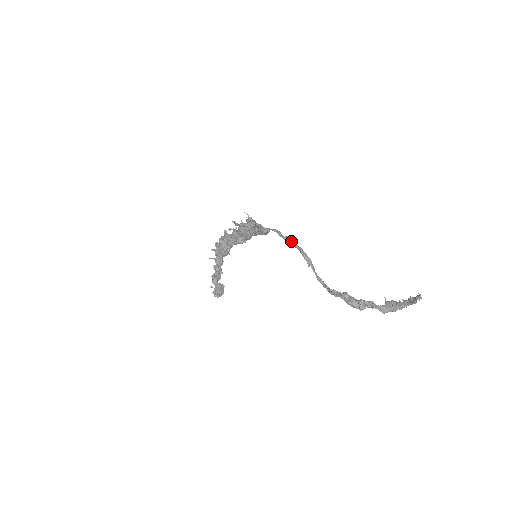
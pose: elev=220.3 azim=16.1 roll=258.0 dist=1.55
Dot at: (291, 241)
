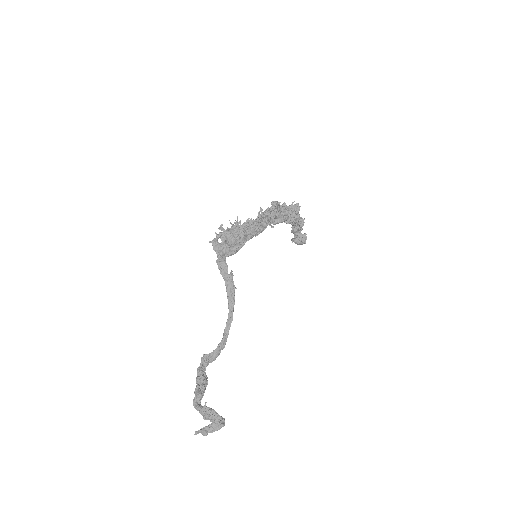
Dot at: (226, 282)
